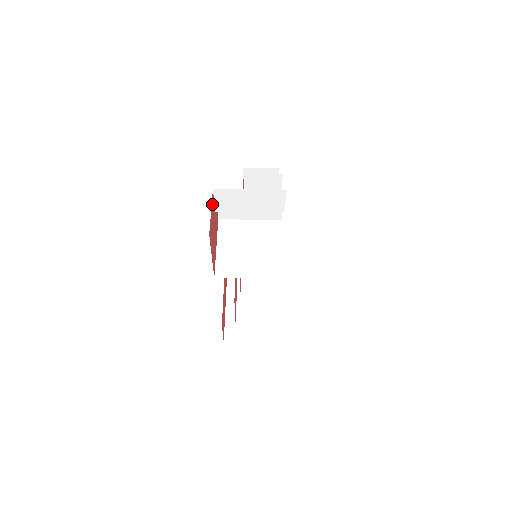
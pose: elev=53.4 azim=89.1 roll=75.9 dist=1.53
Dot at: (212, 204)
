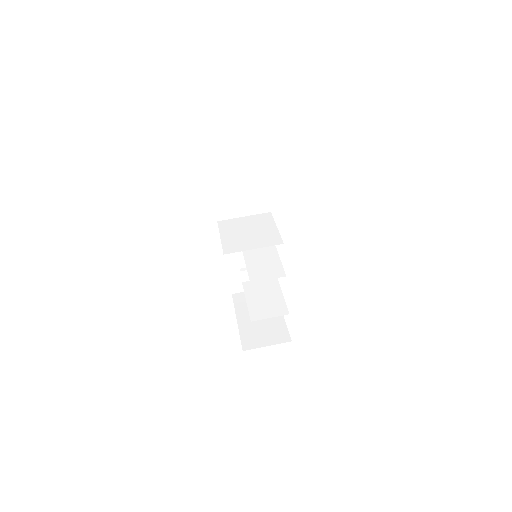
Dot at: occluded
